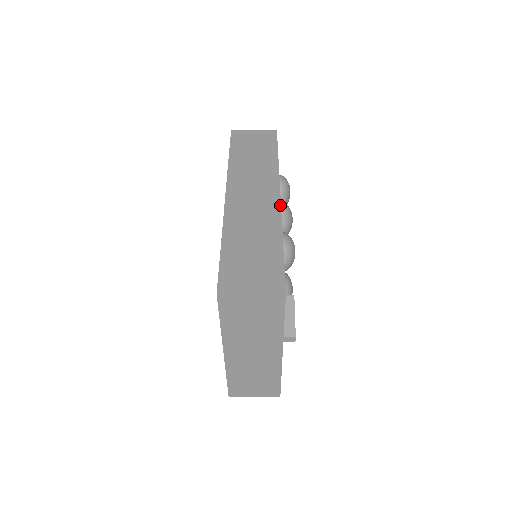
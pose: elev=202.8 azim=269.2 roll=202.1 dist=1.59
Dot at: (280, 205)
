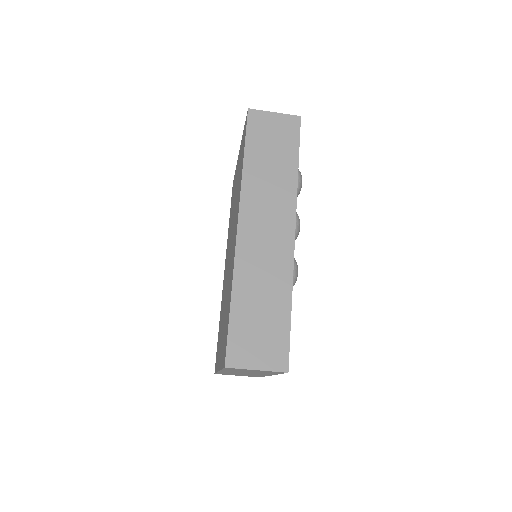
Dot at: (294, 249)
